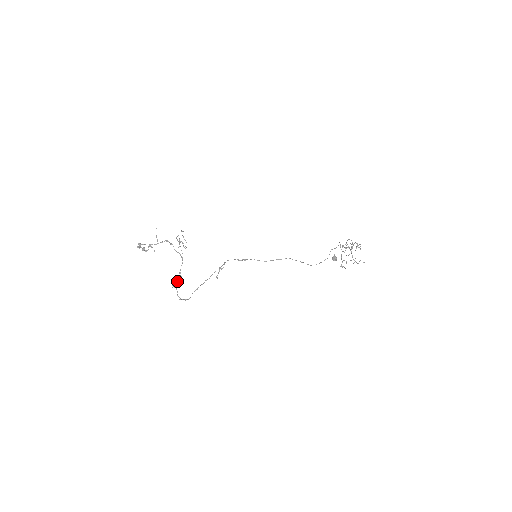
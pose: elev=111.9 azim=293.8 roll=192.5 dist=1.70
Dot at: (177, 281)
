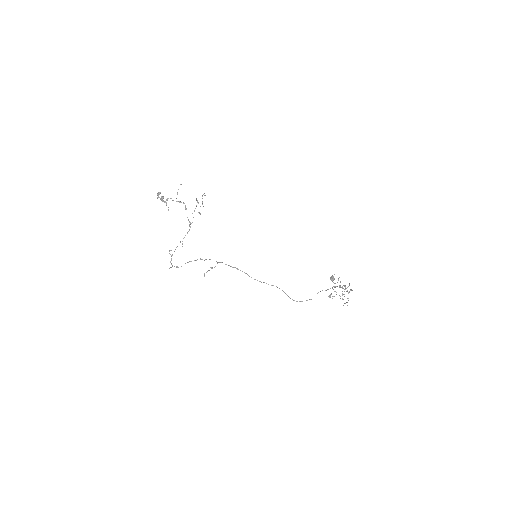
Dot at: occluded
